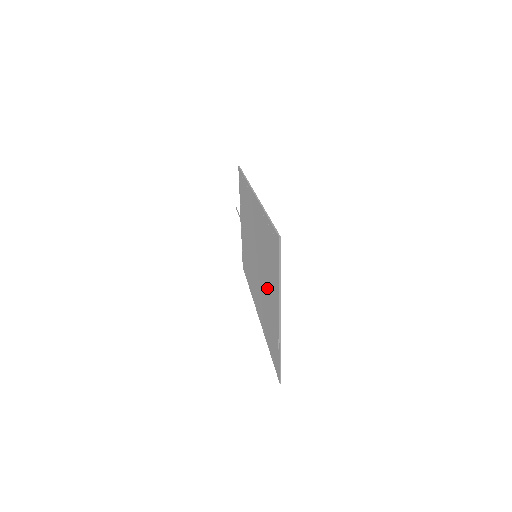
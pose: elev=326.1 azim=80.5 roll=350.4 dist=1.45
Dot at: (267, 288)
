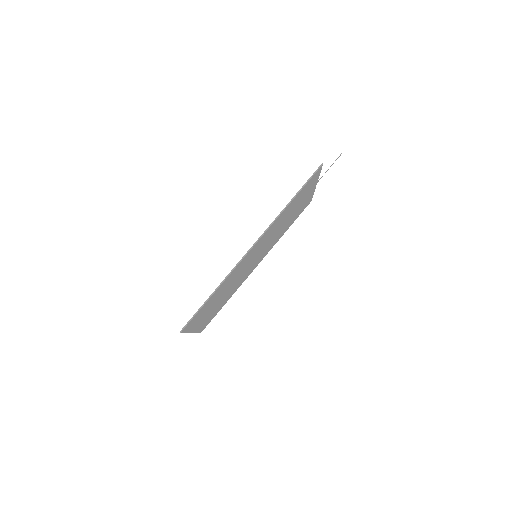
Dot at: occluded
